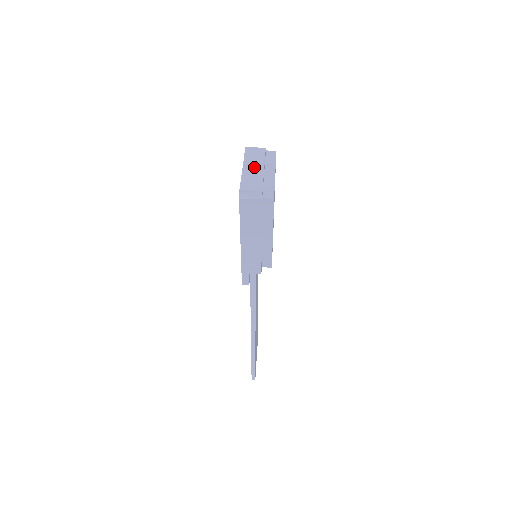
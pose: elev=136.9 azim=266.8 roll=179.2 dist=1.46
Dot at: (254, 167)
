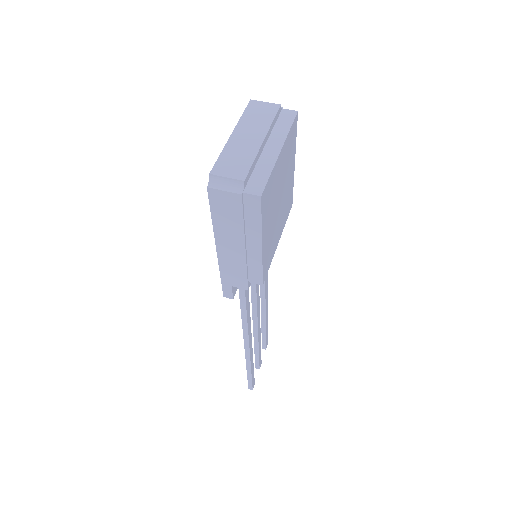
Dot at: (249, 136)
